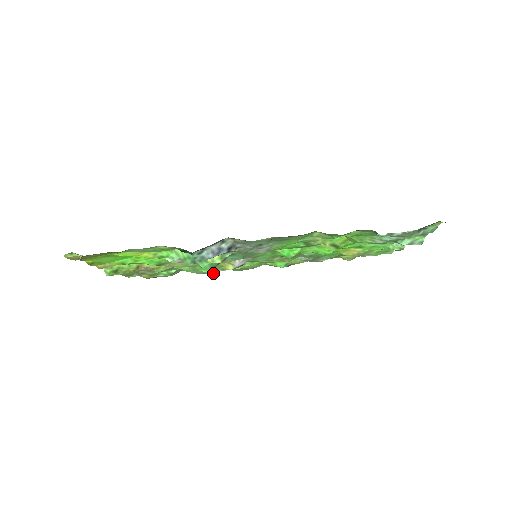
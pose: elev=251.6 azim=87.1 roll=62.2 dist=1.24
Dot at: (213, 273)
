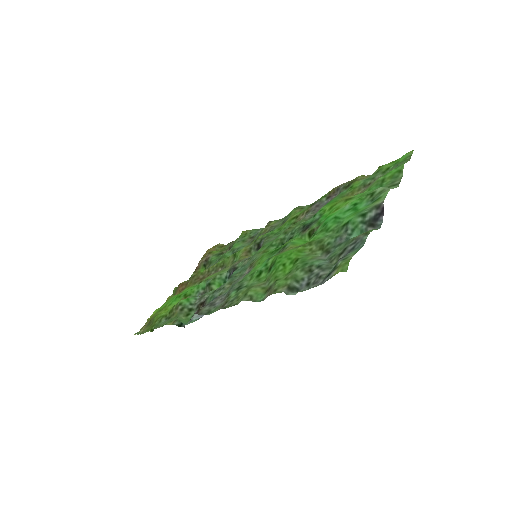
Dot at: (262, 229)
